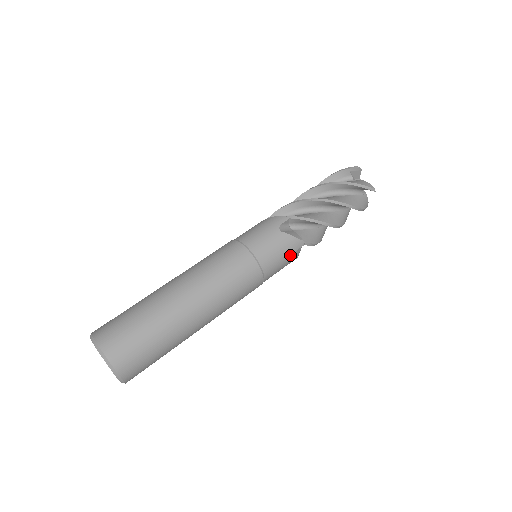
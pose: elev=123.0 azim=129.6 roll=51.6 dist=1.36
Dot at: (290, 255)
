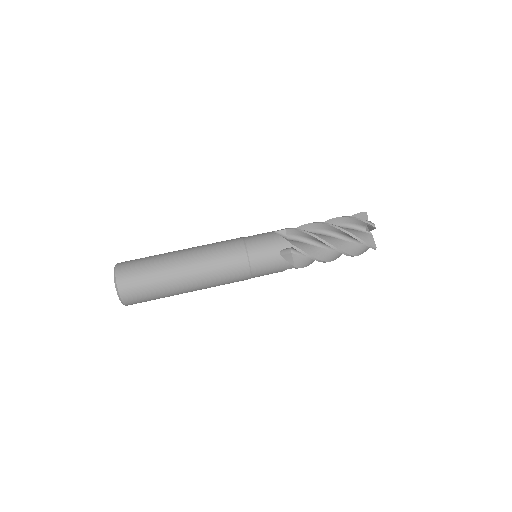
Dot at: (279, 271)
